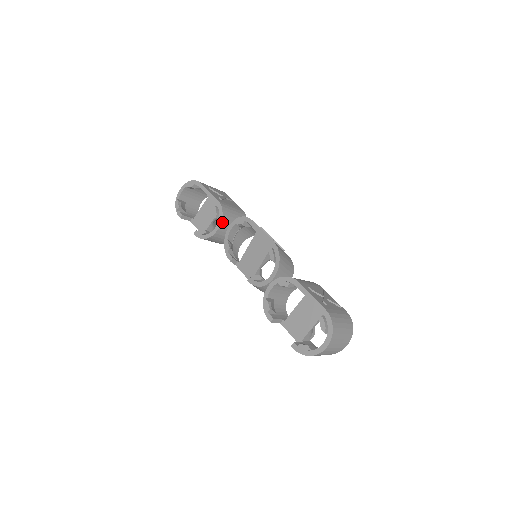
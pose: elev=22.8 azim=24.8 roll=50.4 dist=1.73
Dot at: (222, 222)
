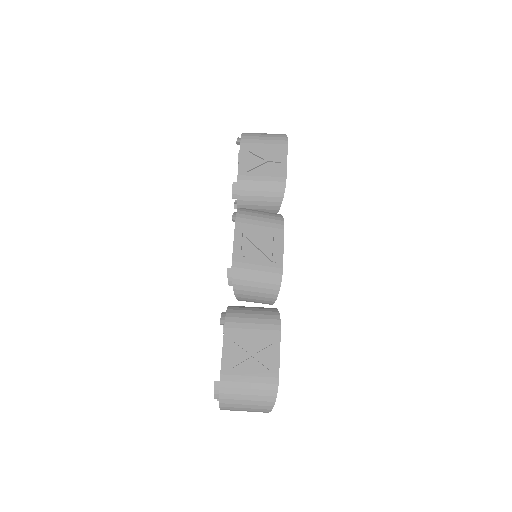
Dot at: (238, 204)
